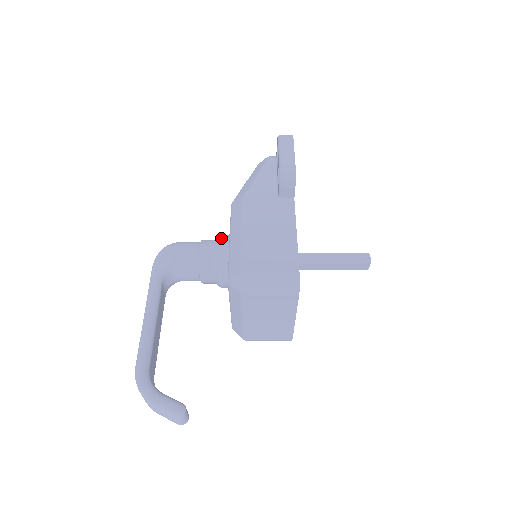
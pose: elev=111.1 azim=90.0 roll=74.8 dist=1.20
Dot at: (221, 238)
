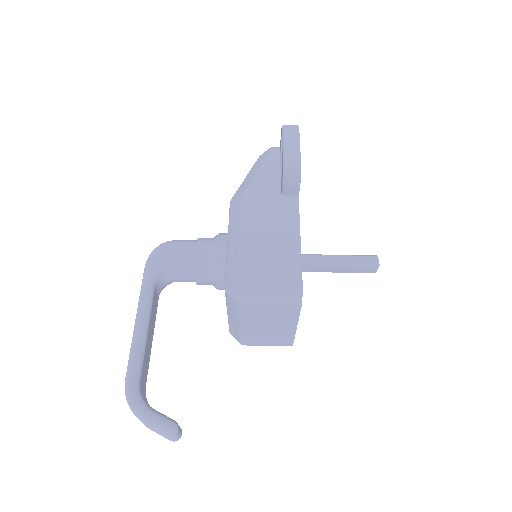
Dot at: (219, 238)
